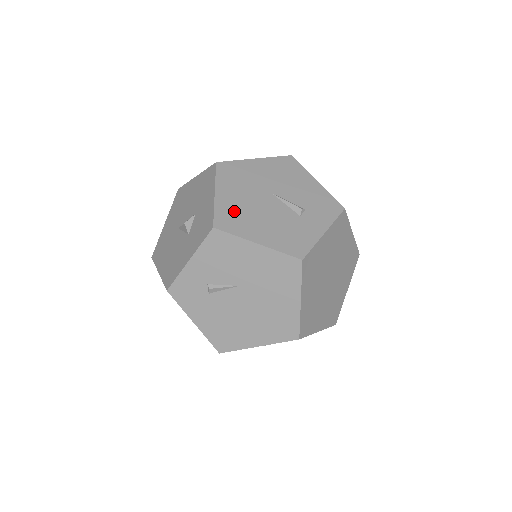
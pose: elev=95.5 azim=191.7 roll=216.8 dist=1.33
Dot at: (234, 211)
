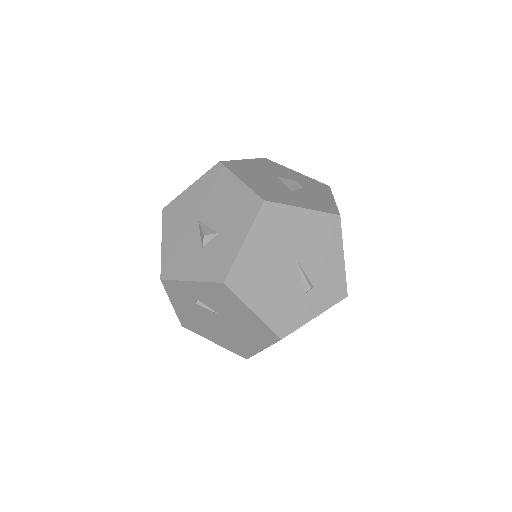
Dot at: (251, 269)
